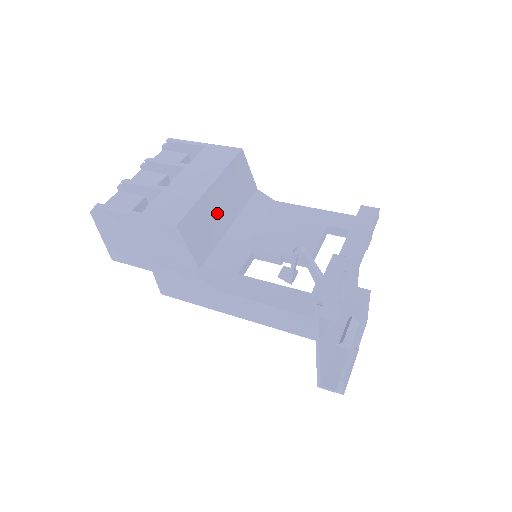
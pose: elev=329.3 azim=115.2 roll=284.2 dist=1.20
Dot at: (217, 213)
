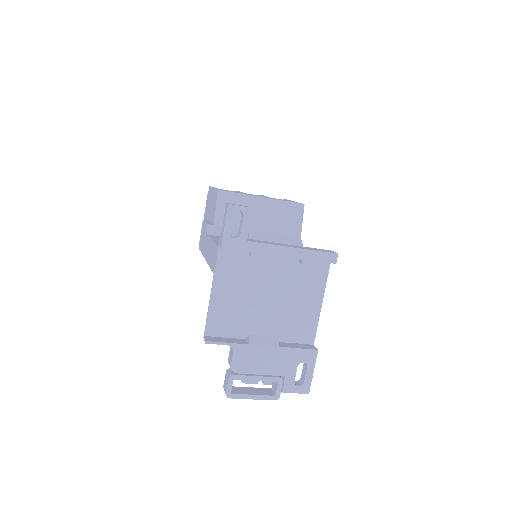
Dot at: (253, 214)
